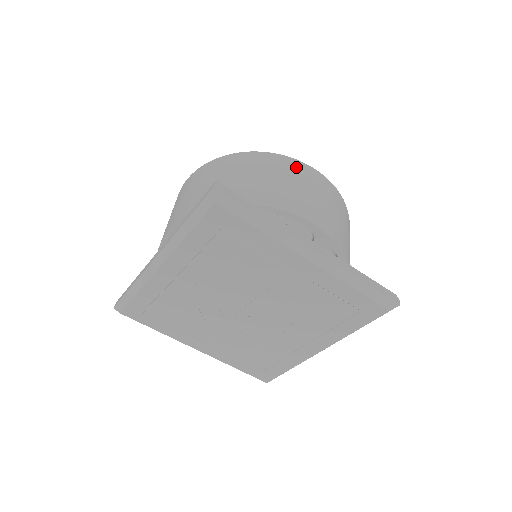
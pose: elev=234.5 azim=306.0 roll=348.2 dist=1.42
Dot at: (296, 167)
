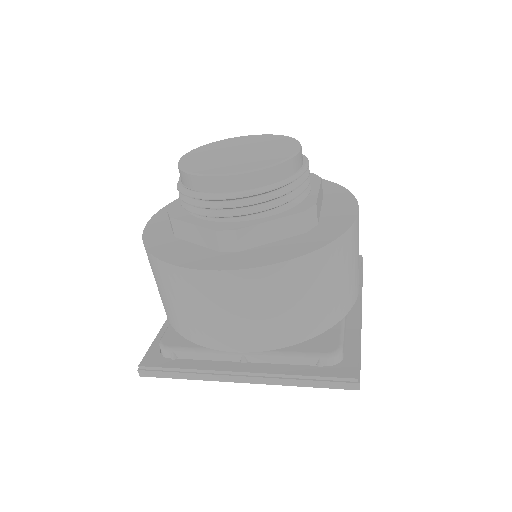
Dot at: (192, 282)
